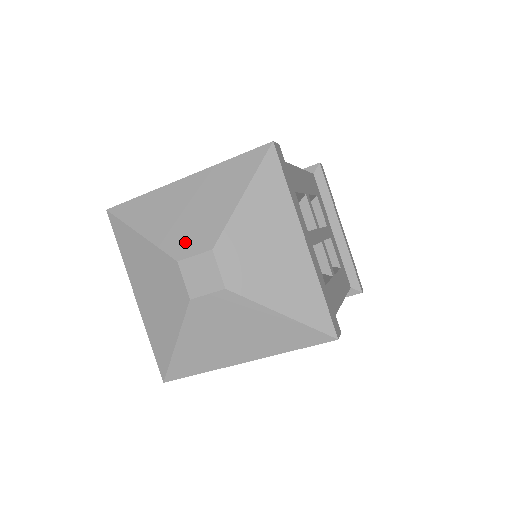
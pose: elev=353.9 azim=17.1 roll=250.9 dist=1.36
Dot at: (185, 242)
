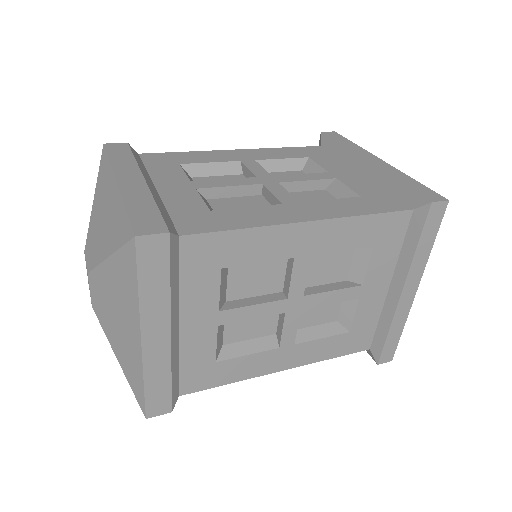
Dot at: (90, 243)
